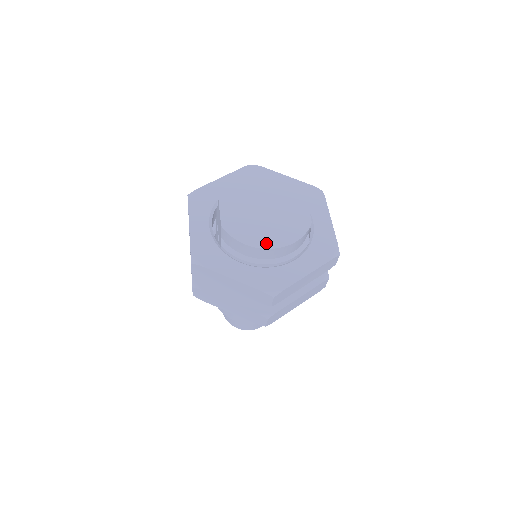
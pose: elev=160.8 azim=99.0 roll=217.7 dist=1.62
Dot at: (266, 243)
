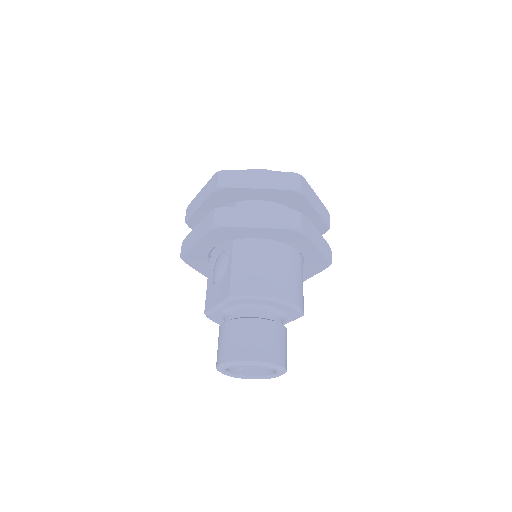
Dot at: occluded
